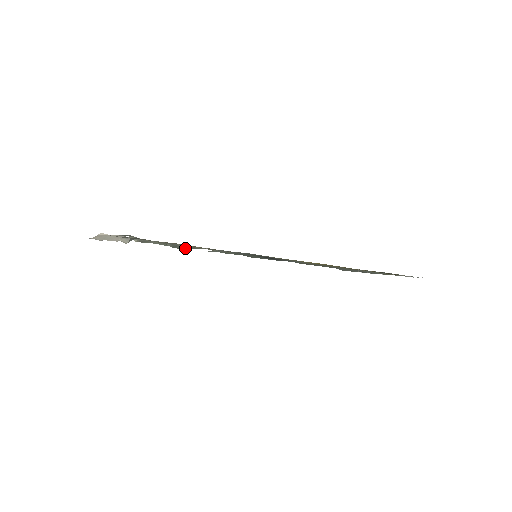
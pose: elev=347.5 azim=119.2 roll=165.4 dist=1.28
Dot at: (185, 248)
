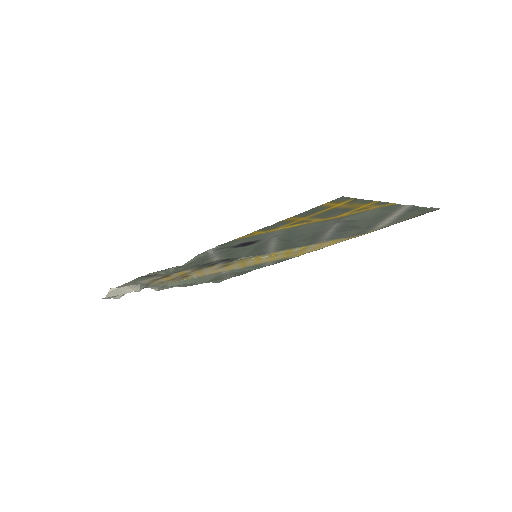
Dot at: (204, 280)
